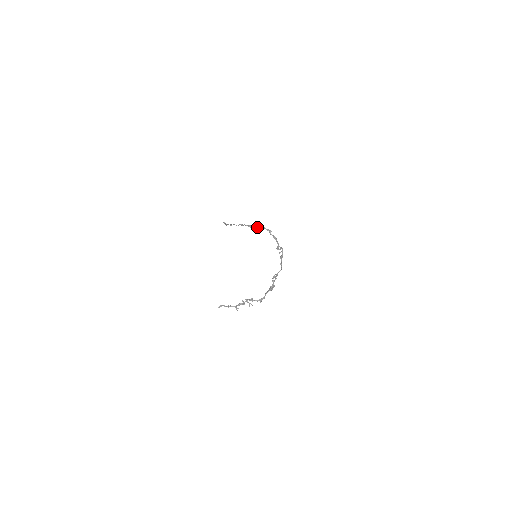
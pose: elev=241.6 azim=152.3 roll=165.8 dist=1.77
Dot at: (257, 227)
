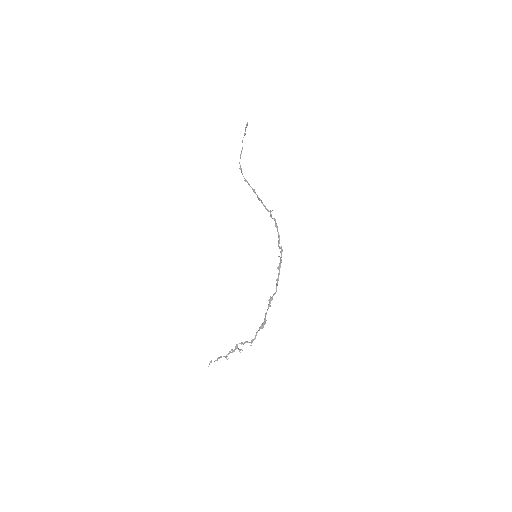
Dot at: occluded
